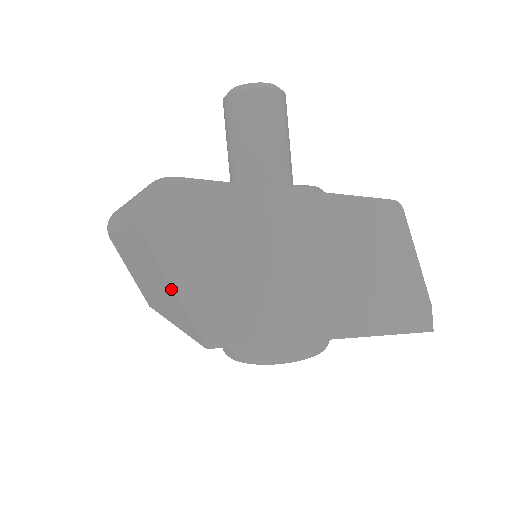
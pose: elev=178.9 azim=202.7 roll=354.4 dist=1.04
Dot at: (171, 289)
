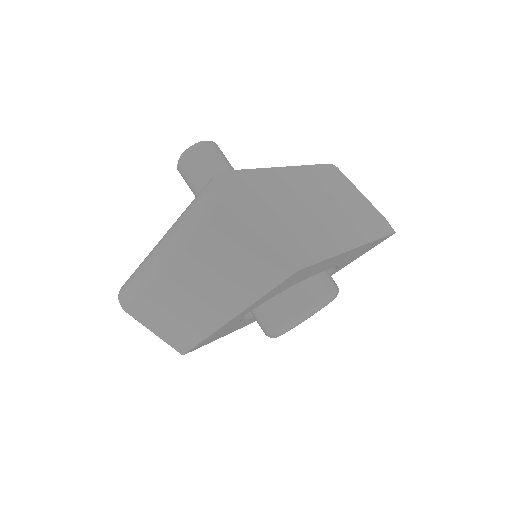
Dot at: (257, 241)
